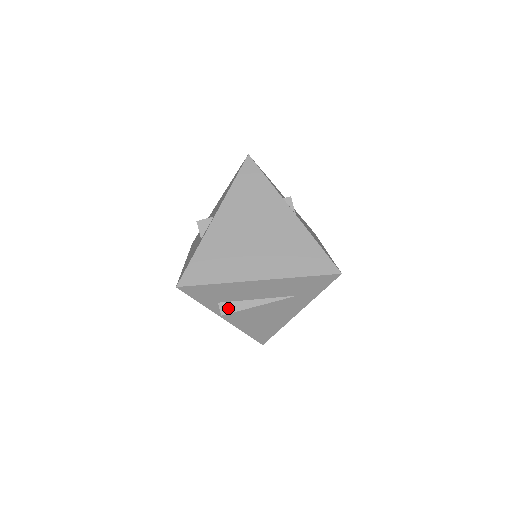
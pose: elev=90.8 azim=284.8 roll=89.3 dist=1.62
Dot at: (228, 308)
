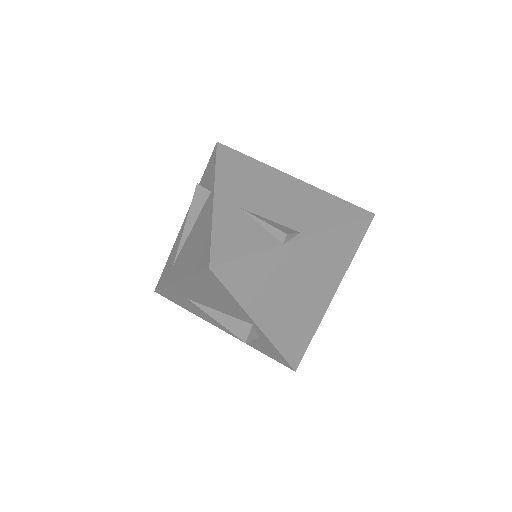
Dot at: occluded
